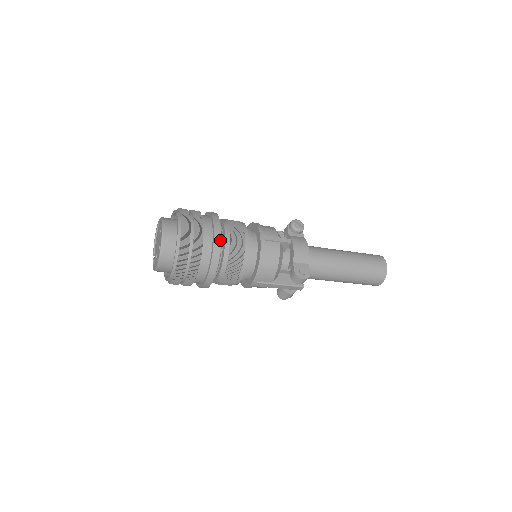
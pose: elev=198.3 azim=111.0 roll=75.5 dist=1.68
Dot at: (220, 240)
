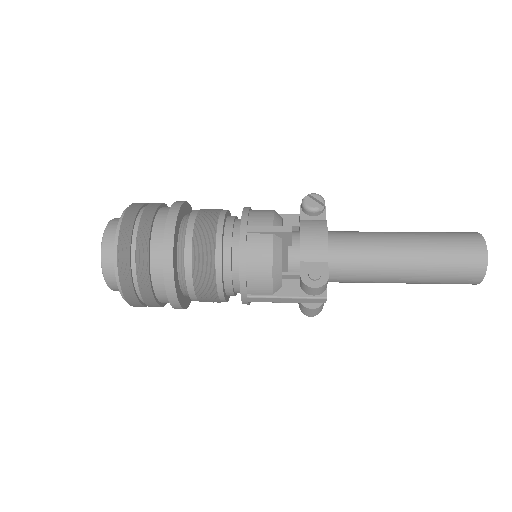
Dot at: (173, 241)
